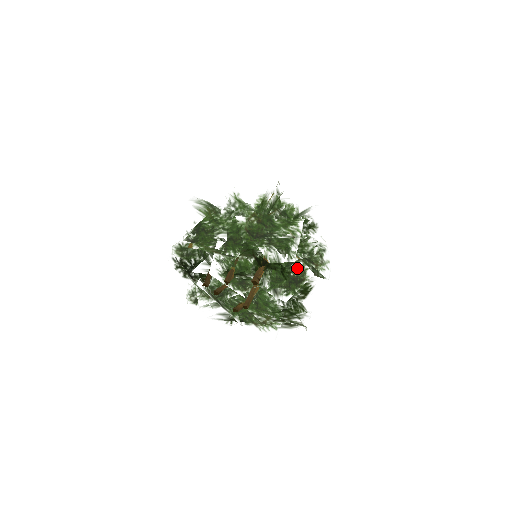
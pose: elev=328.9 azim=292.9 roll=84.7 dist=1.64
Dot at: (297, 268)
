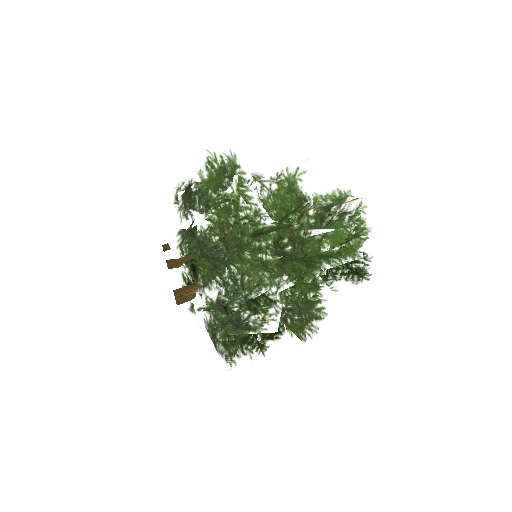
Dot at: occluded
